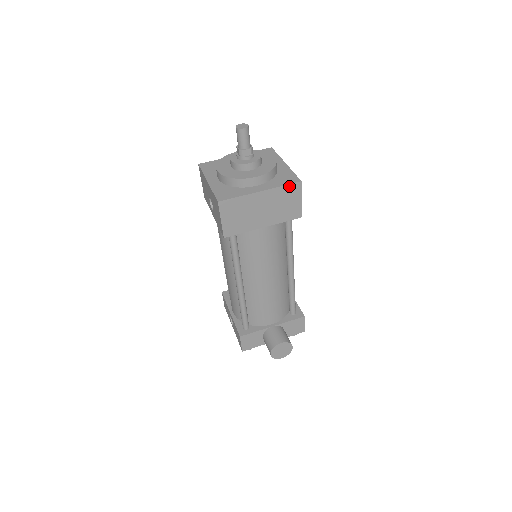
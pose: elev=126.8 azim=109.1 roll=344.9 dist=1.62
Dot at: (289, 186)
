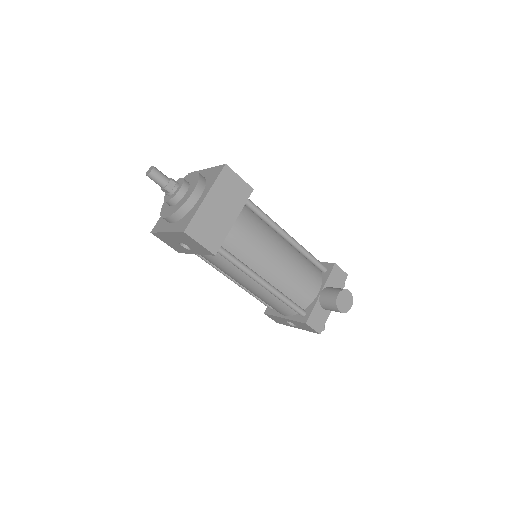
Dot at: (221, 175)
